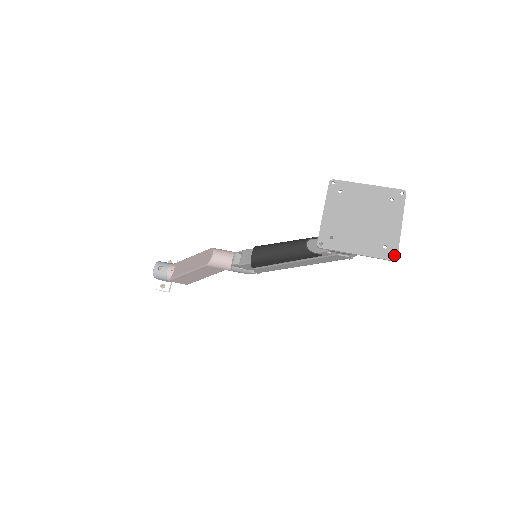
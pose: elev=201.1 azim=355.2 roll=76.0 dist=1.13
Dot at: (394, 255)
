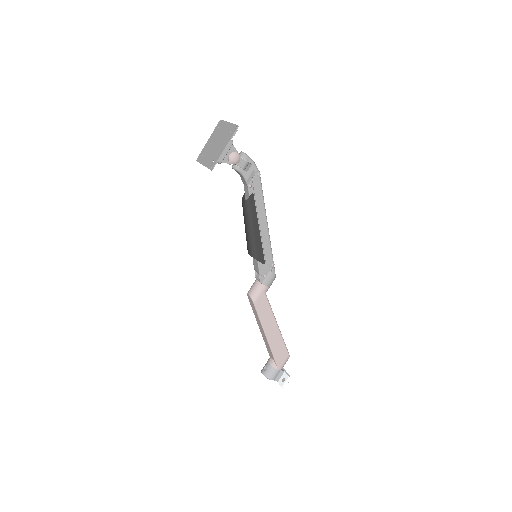
Dot at: (236, 127)
